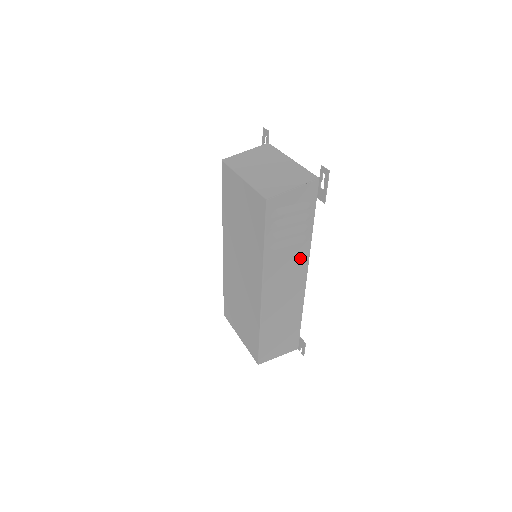
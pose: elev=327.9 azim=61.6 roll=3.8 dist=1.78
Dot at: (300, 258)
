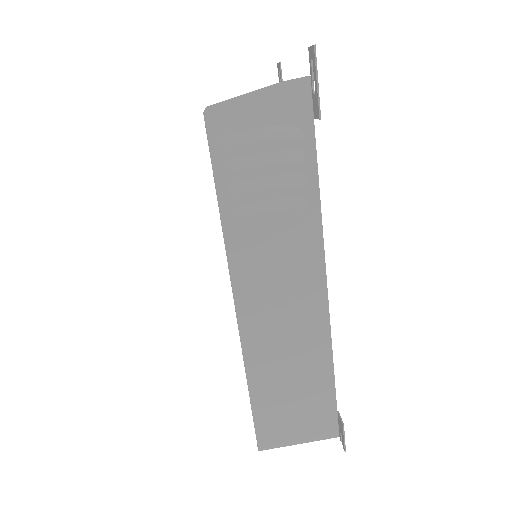
Dot at: (303, 244)
